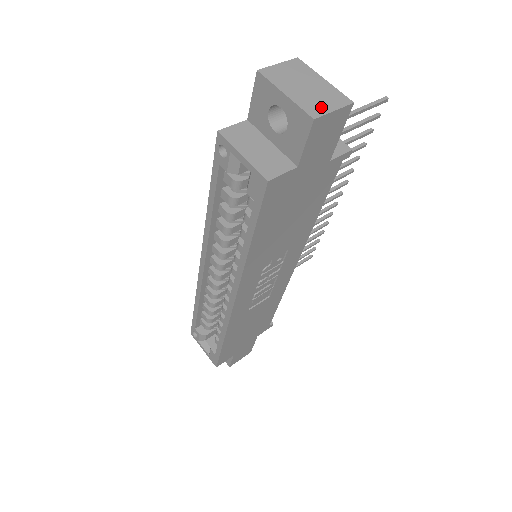
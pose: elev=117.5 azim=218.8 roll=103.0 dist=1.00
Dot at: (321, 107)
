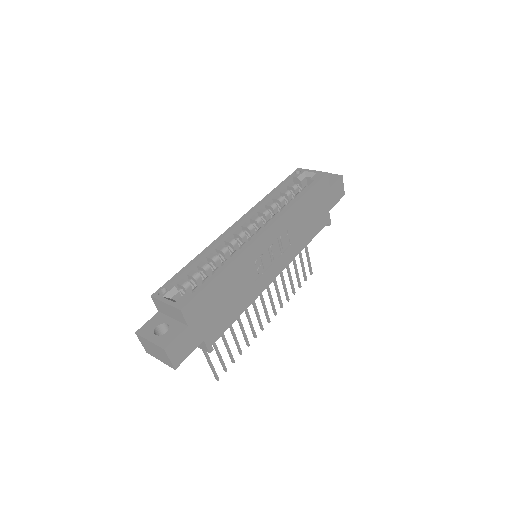
Dot at: occluded
